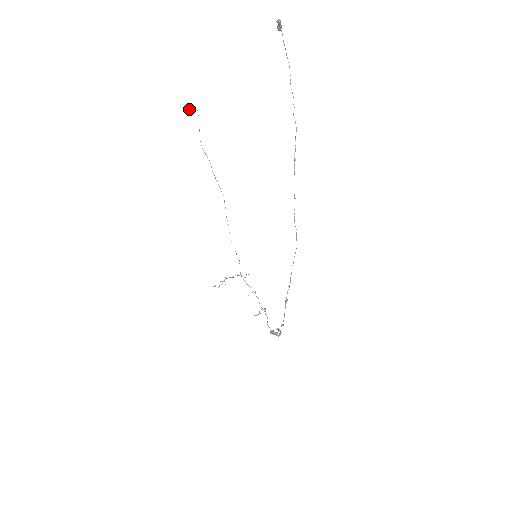
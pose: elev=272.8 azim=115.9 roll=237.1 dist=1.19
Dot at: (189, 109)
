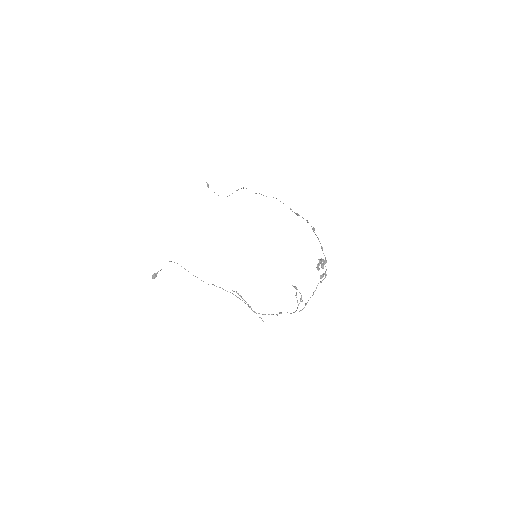
Dot at: (153, 274)
